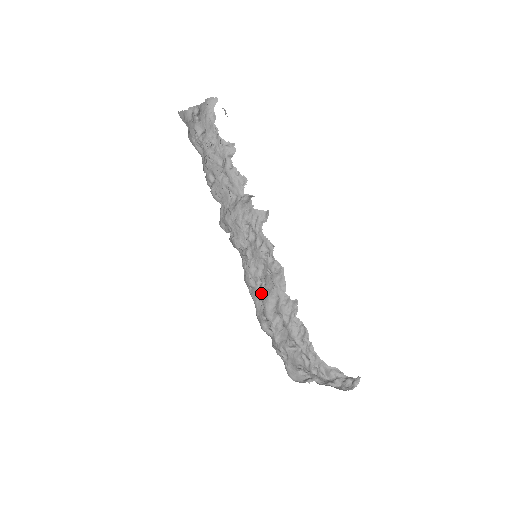
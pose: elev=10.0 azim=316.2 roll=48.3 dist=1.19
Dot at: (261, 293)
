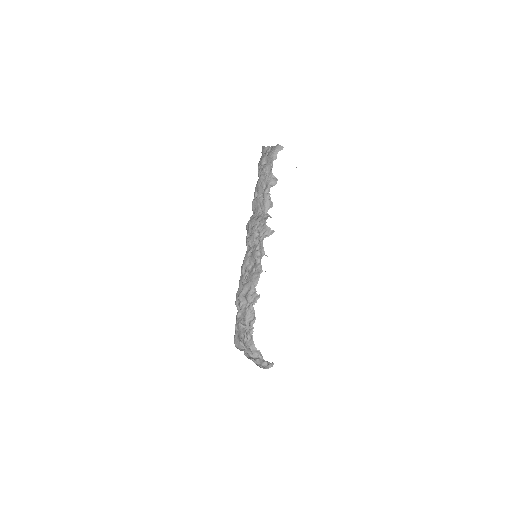
Dot at: (244, 281)
